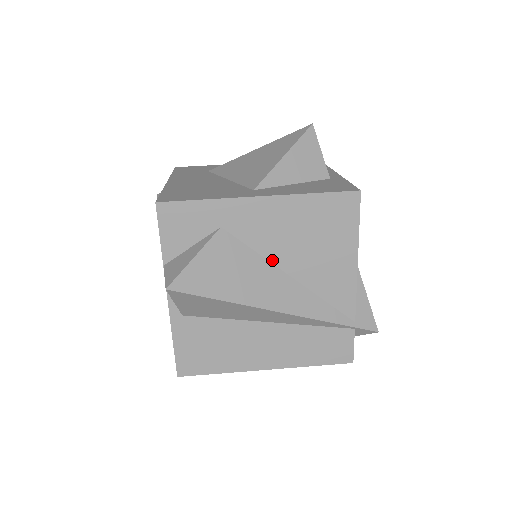
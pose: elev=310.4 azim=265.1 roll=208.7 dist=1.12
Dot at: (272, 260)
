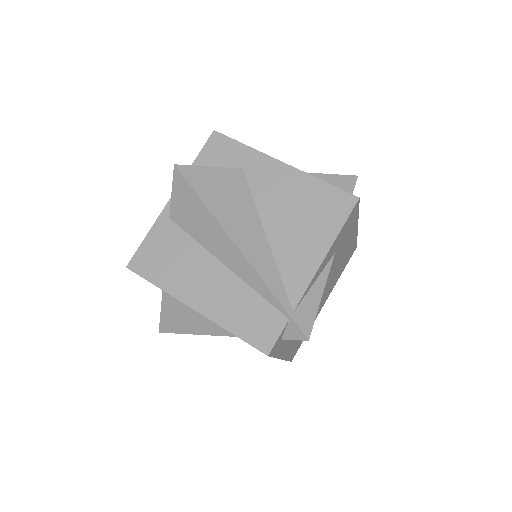
Dot at: (261, 214)
